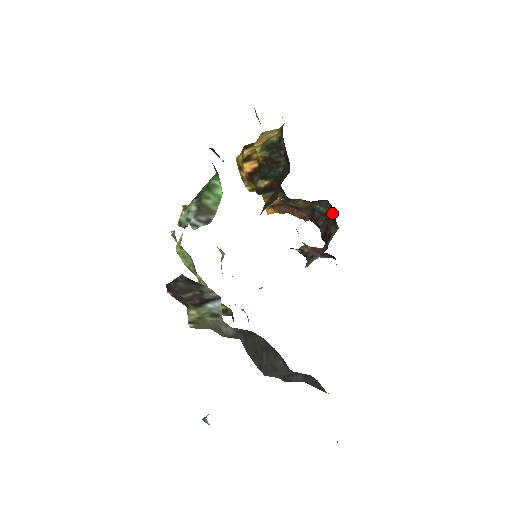
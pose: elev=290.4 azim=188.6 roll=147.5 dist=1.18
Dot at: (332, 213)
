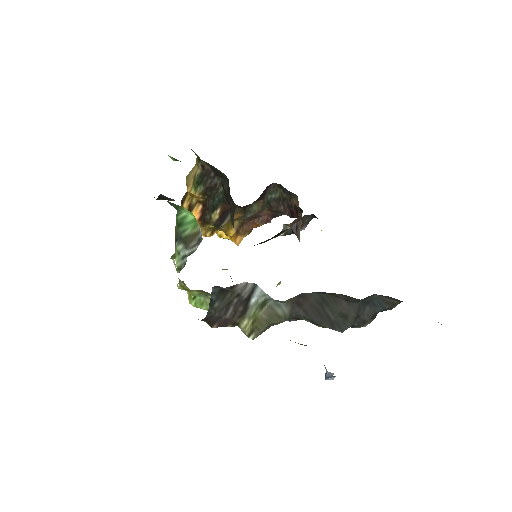
Dot at: (283, 190)
